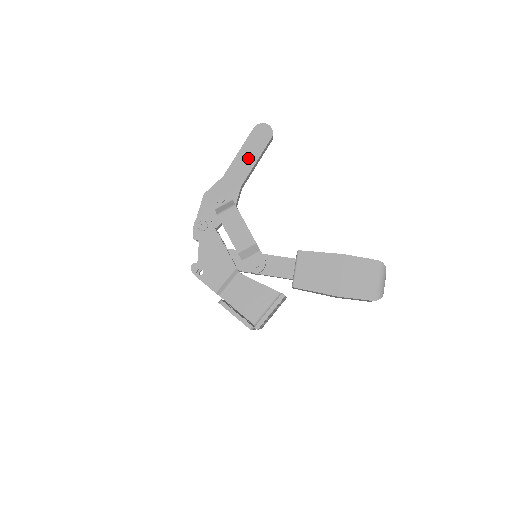
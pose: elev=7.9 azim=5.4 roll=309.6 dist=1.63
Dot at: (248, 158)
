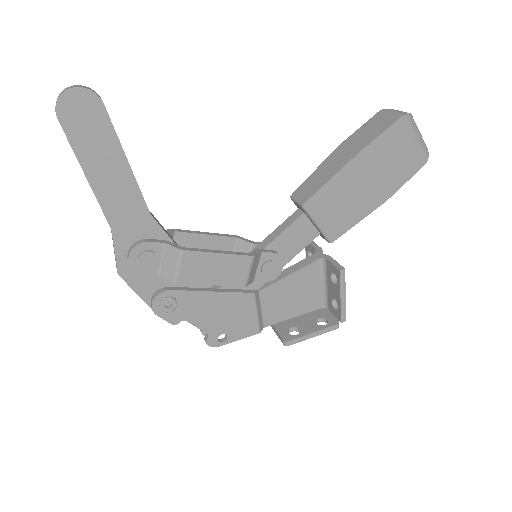
Dot at: (111, 171)
